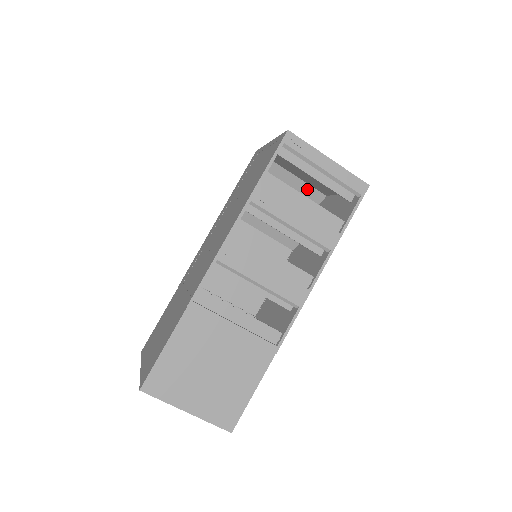
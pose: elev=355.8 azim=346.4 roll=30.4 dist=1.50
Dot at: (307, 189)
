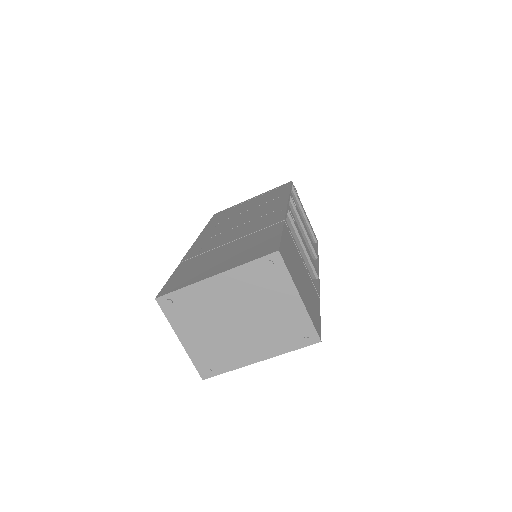
Dot at: occluded
